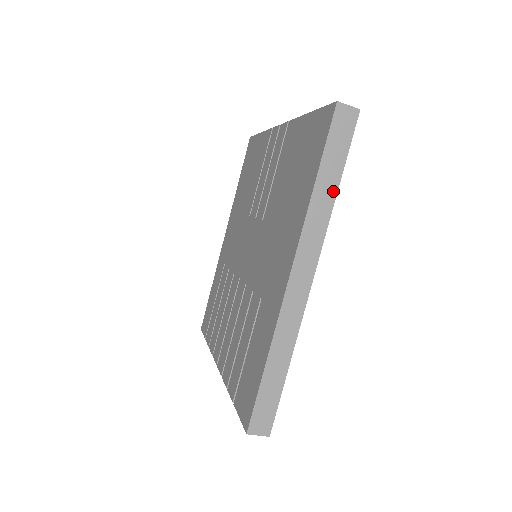
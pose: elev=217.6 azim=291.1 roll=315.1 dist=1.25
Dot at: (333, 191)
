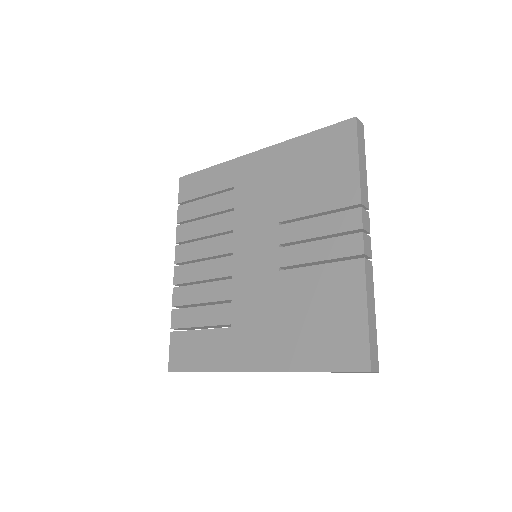
Dot at: occluded
